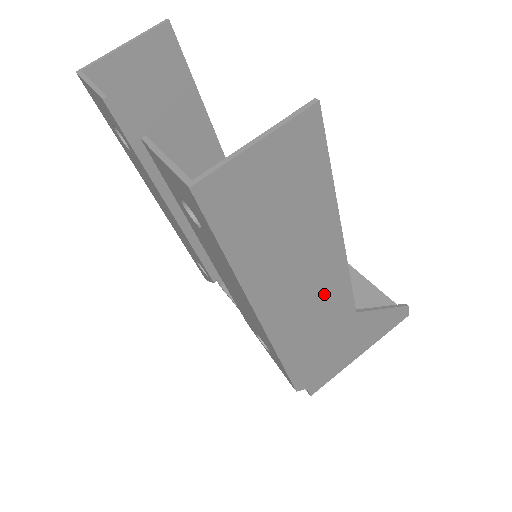
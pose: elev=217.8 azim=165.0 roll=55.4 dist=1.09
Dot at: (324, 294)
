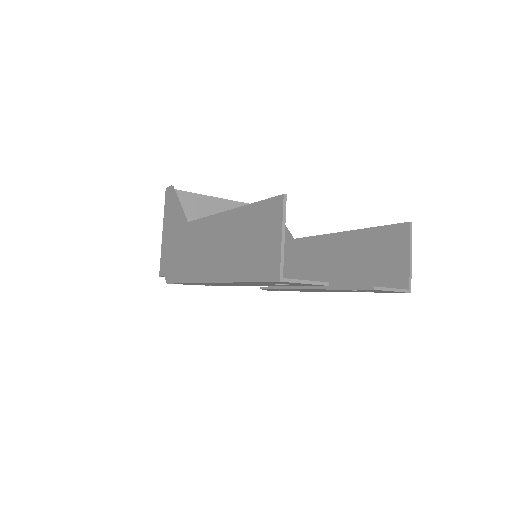
Dot at: (319, 253)
